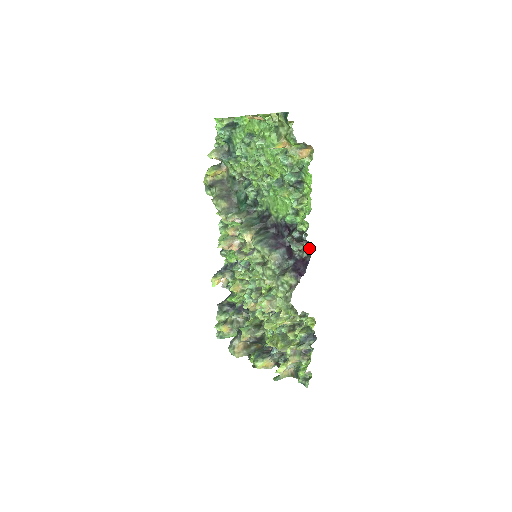
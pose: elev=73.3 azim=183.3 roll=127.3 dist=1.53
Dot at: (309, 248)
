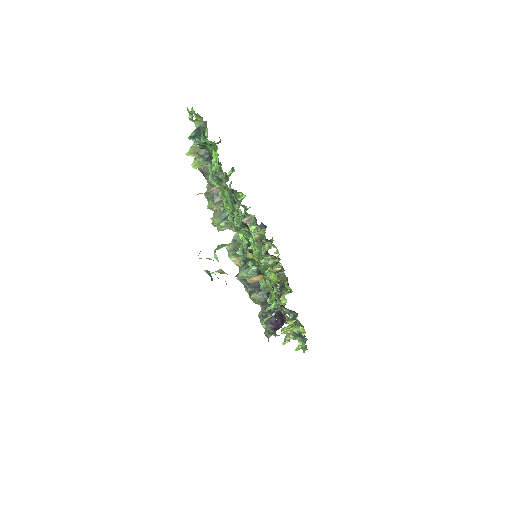
Dot at: occluded
